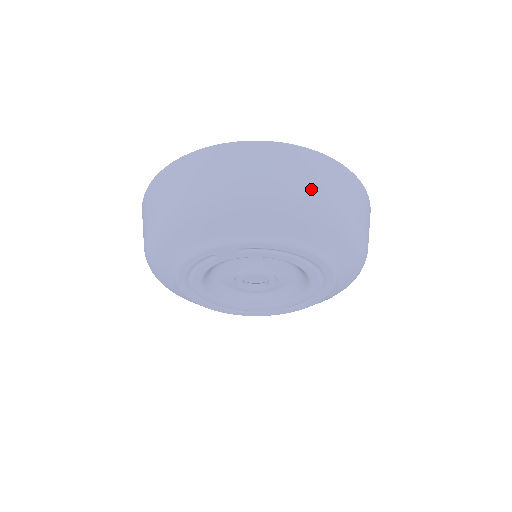
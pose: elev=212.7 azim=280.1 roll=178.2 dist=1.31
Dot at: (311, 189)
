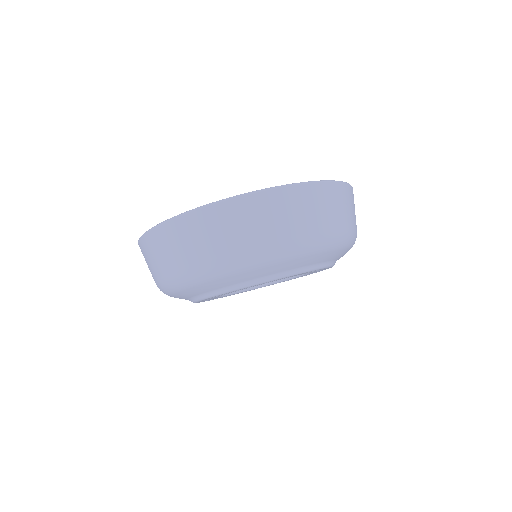
Dot at: occluded
